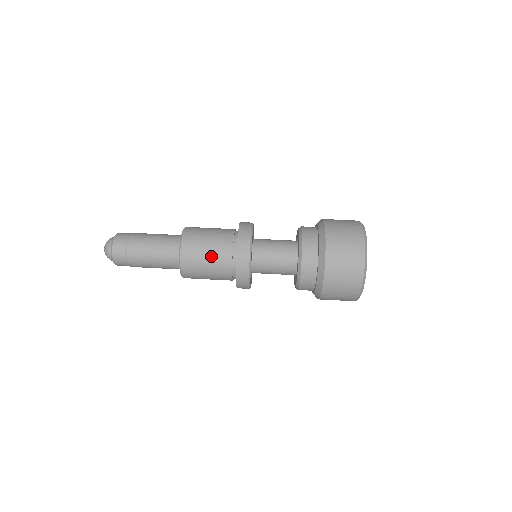
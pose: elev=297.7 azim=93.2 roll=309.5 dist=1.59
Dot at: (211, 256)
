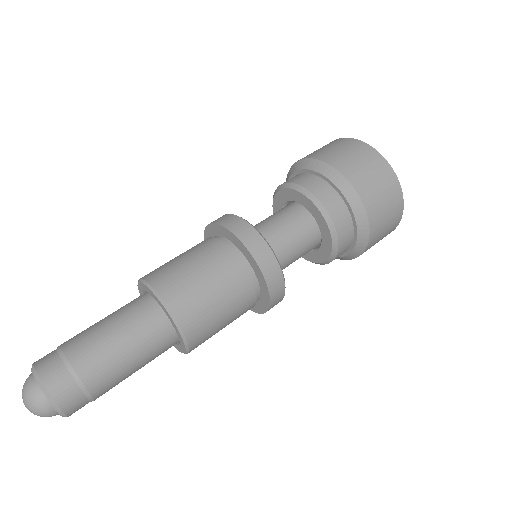
Dot at: (227, 304)
